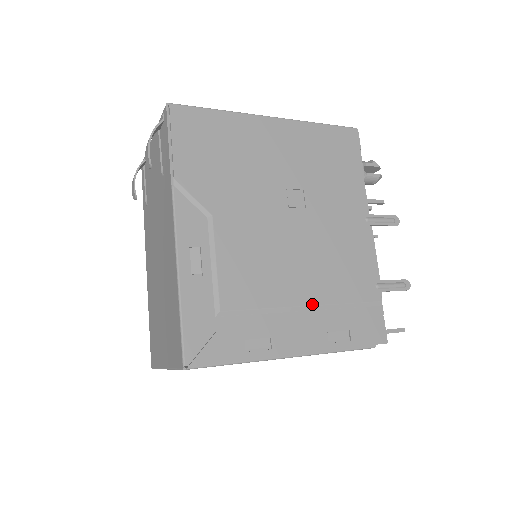
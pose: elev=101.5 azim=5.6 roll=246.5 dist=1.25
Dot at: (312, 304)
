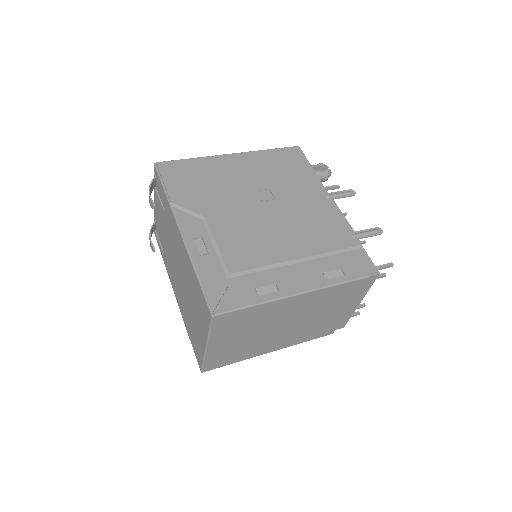
Dot at: (302, 257)
